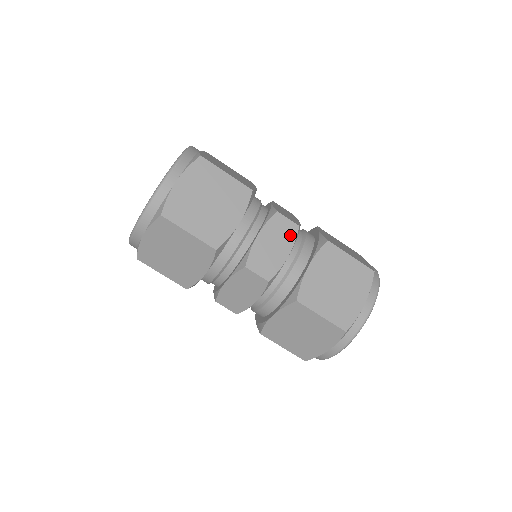
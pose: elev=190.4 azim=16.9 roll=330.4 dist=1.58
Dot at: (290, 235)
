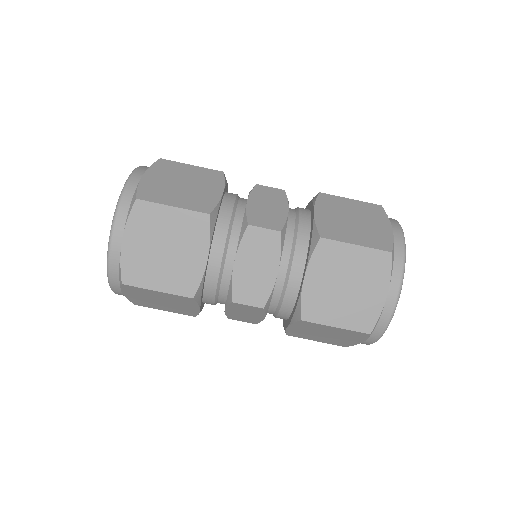
Dot at: (280, 197)
